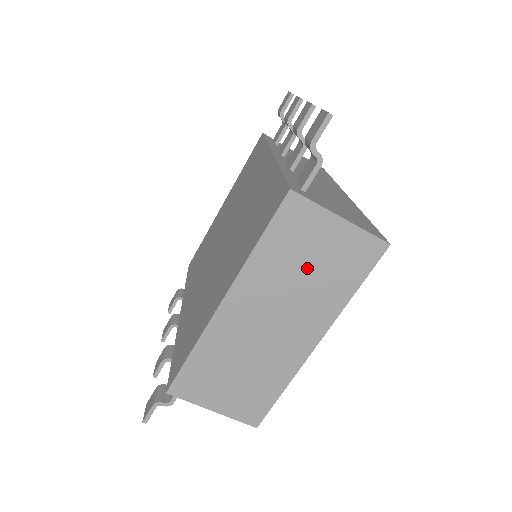
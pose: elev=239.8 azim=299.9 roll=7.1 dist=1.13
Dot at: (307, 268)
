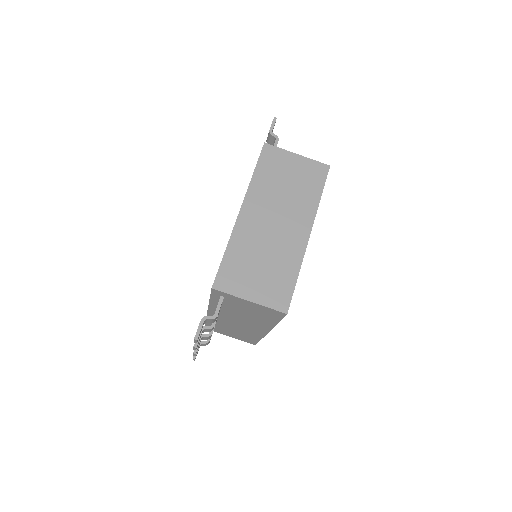
Dot at: (287, 184)
